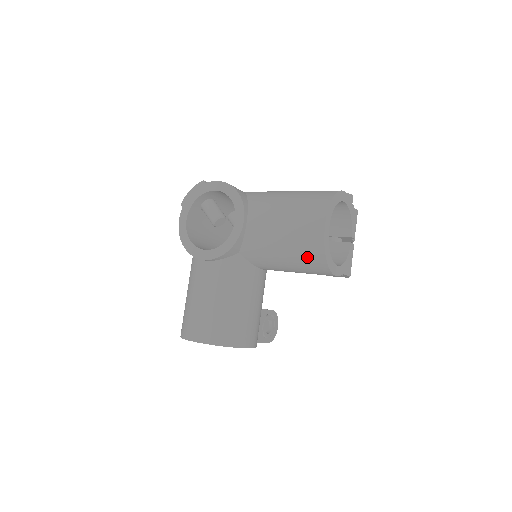
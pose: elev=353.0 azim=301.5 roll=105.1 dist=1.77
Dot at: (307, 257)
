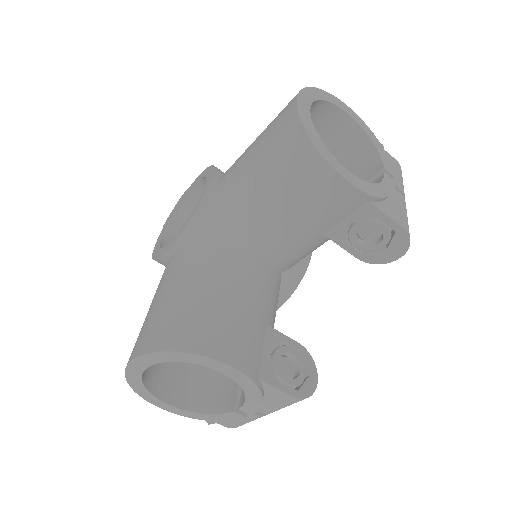
Dot at: (286, 159)
